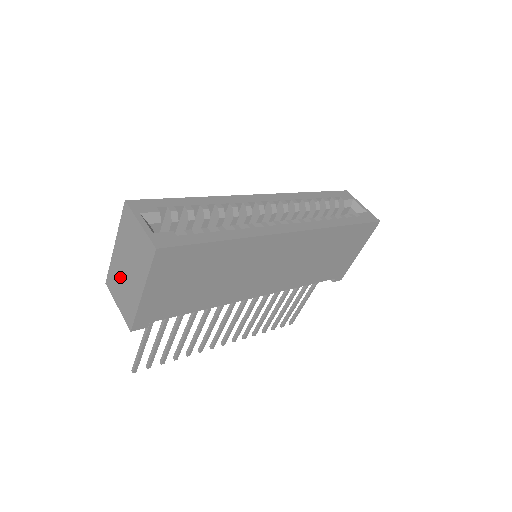
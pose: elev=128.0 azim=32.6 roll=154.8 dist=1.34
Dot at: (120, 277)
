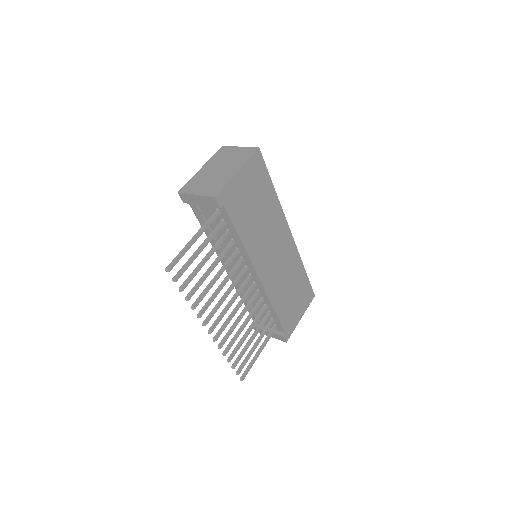
Dot at: (205, 178)
